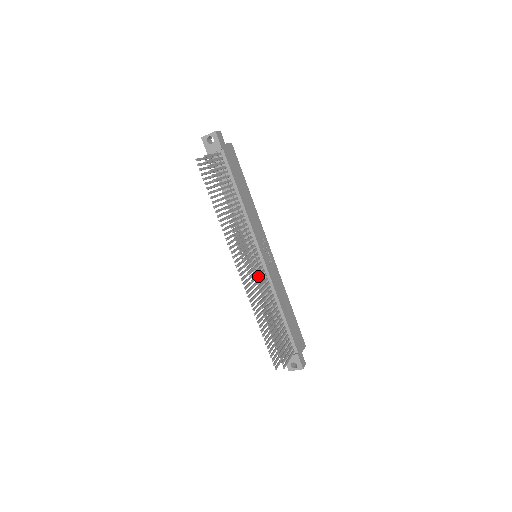
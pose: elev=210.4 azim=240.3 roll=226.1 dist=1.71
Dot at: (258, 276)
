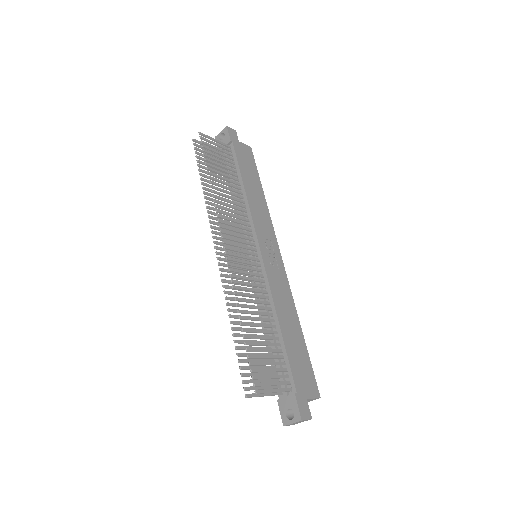
Dot at: (245, 267)
